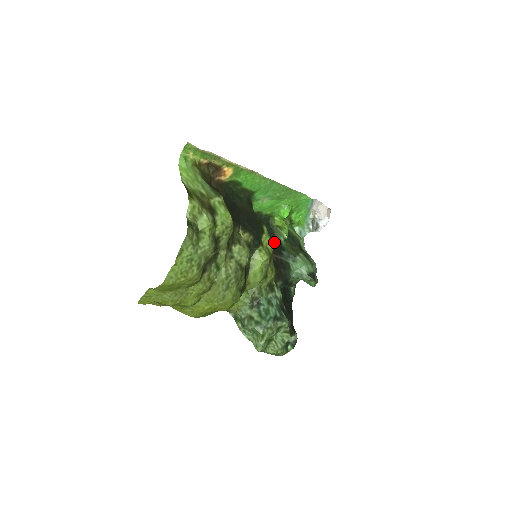
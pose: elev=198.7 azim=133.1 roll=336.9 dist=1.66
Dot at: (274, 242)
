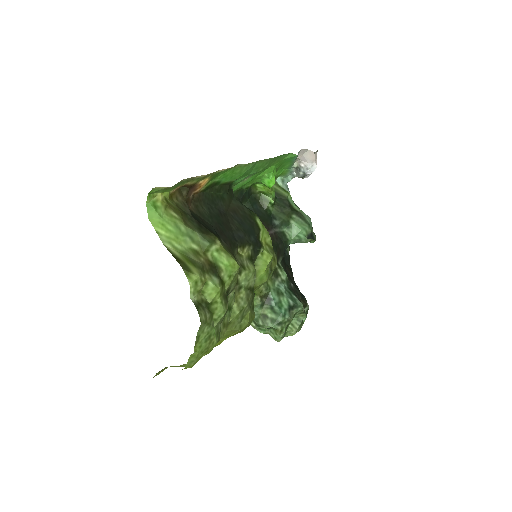
Dot at: (262, 215)
